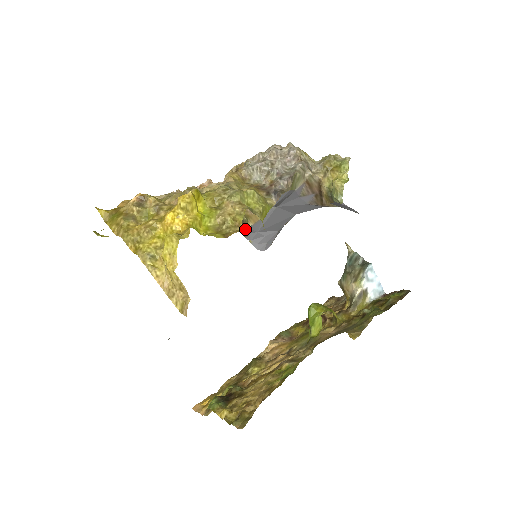
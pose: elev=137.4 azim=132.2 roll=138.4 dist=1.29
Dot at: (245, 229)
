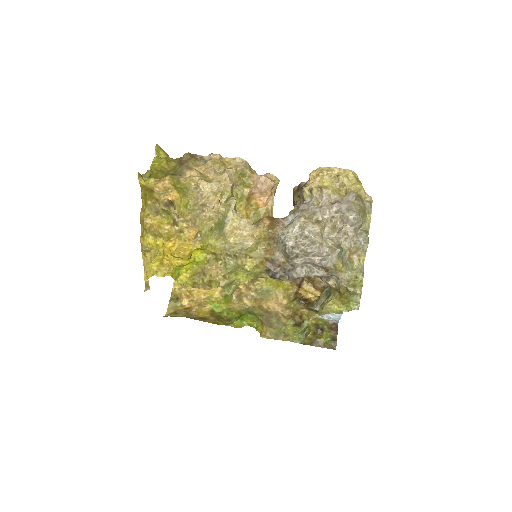
Dot at: occluded
